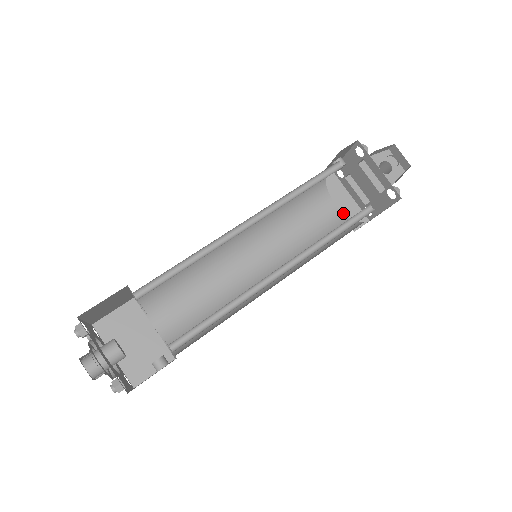
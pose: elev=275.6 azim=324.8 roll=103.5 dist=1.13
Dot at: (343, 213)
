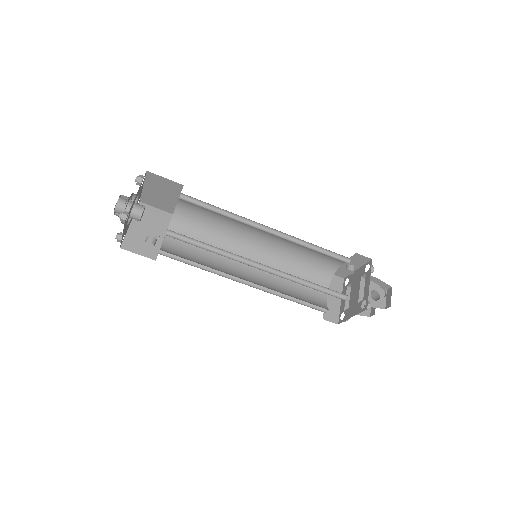
Dot at: (327, 304)
